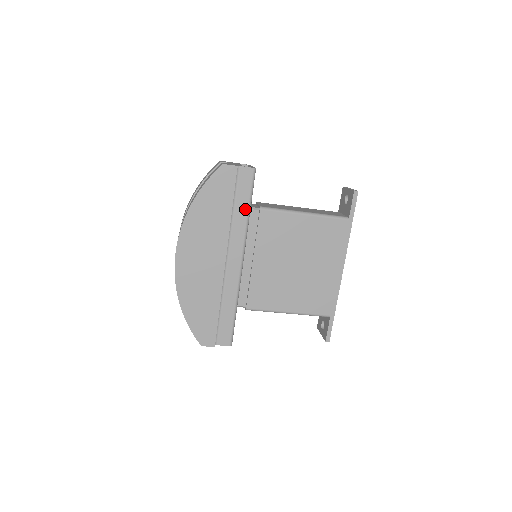
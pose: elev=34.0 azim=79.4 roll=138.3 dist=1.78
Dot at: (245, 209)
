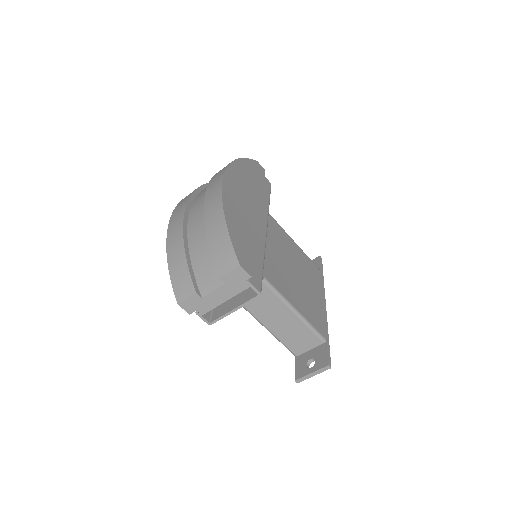
Dot at: (267, 199)
